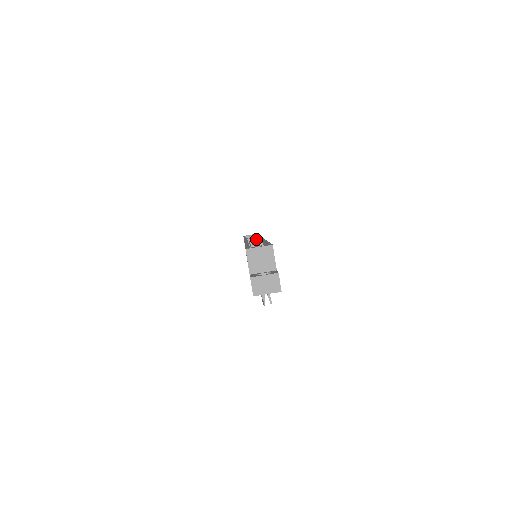
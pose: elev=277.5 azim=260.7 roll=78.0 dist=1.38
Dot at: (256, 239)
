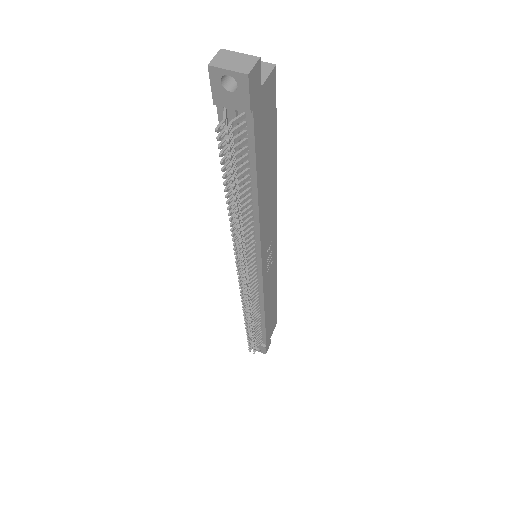
Dot at: occluded
